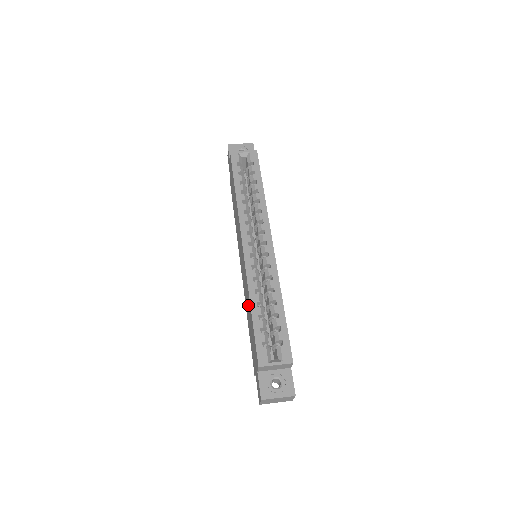
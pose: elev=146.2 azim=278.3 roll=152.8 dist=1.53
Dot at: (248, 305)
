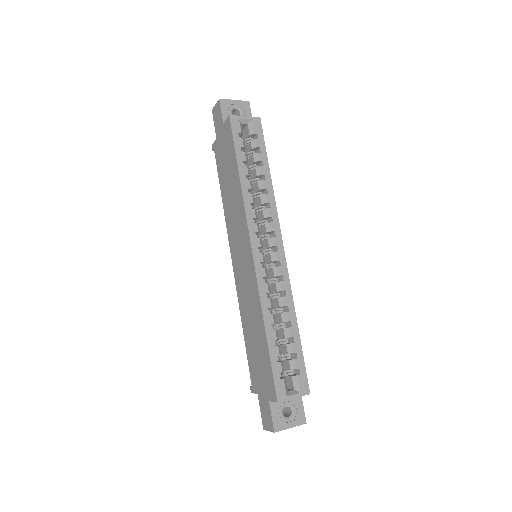
Dot at: (254, 322)
